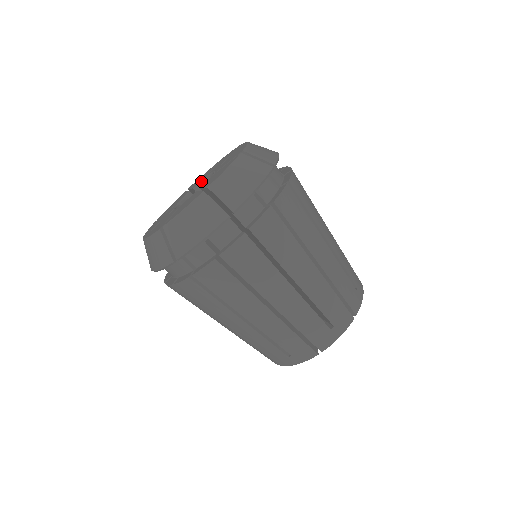
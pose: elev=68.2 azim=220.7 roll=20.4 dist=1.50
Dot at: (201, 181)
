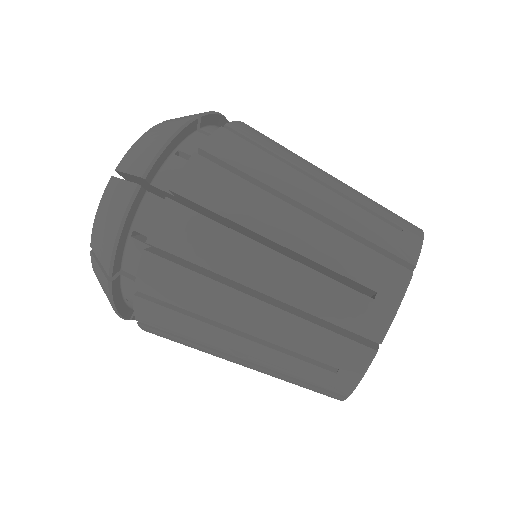
Dot at: occluded
